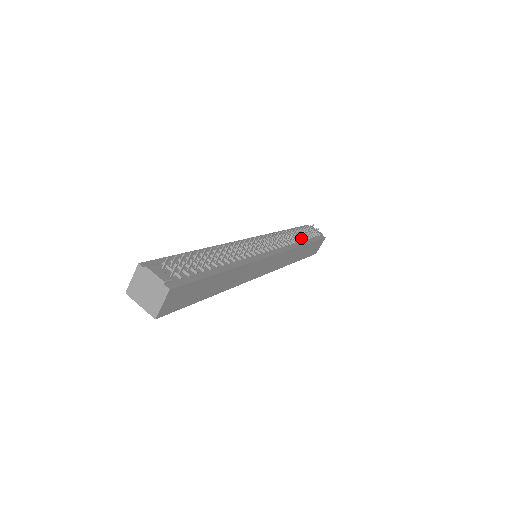
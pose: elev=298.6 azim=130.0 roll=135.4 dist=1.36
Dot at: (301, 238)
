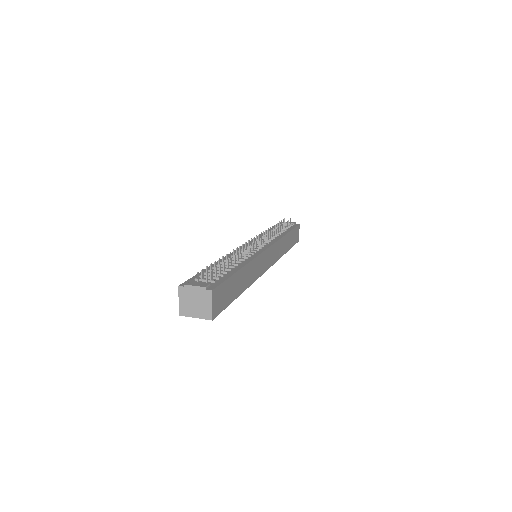
Dot at: (281, 231)
